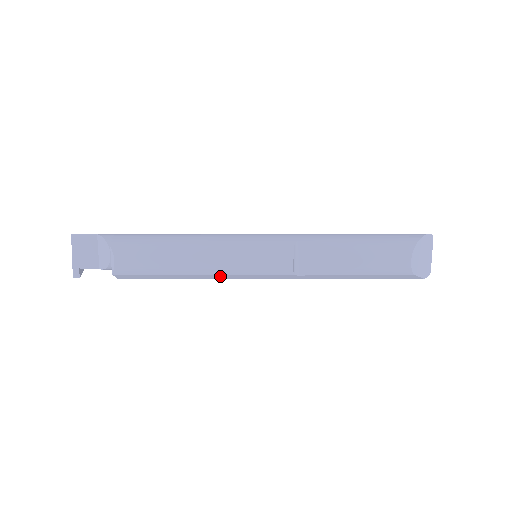
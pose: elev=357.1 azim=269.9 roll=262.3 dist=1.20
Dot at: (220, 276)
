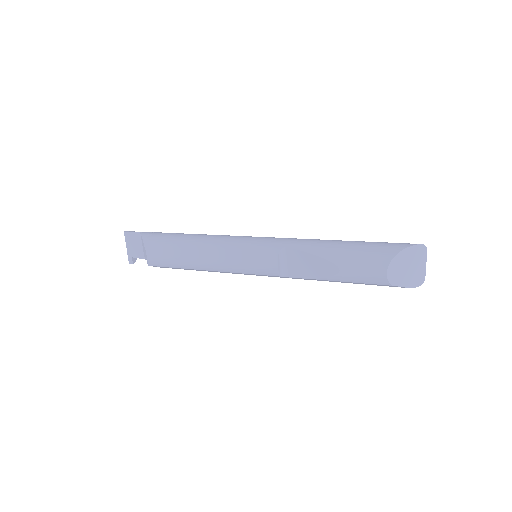
Dot at: (225, 272)
